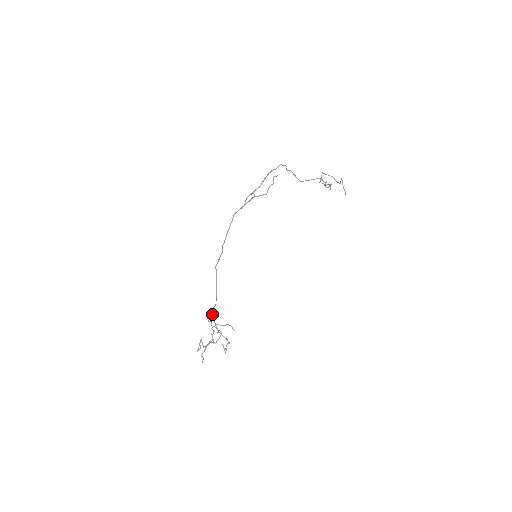
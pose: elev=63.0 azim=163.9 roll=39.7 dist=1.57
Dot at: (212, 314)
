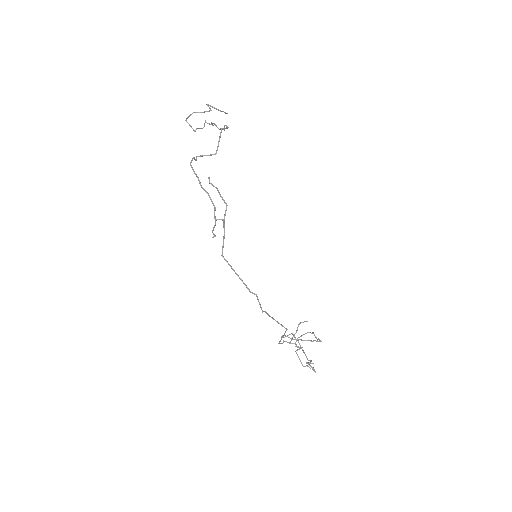
Dot at: occluded
